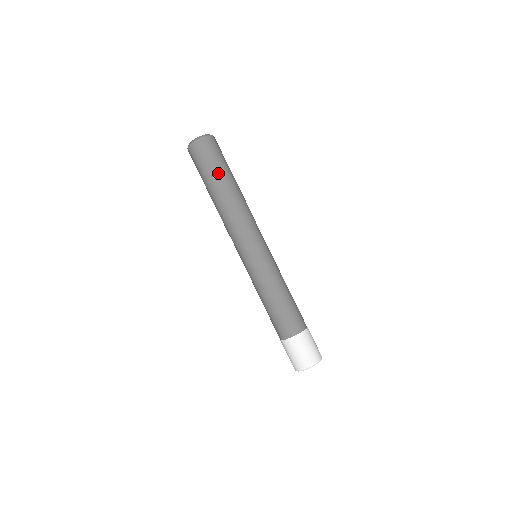
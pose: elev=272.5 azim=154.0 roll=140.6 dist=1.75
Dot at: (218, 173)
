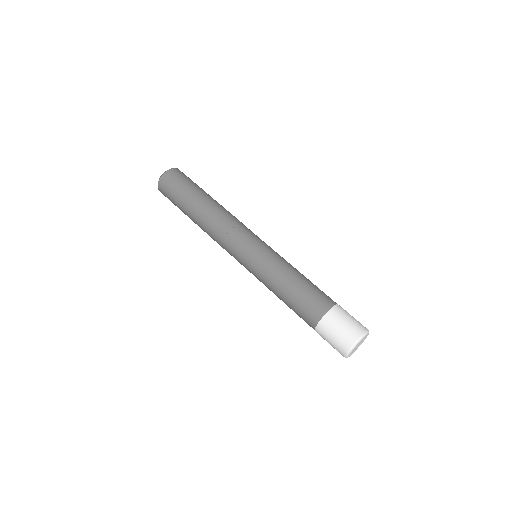
Dot at: (191, 193)
